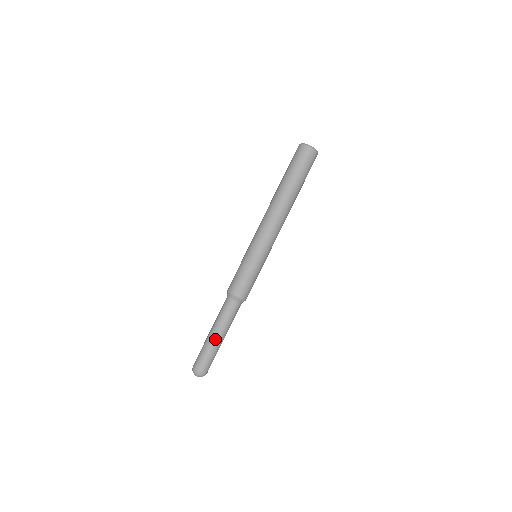
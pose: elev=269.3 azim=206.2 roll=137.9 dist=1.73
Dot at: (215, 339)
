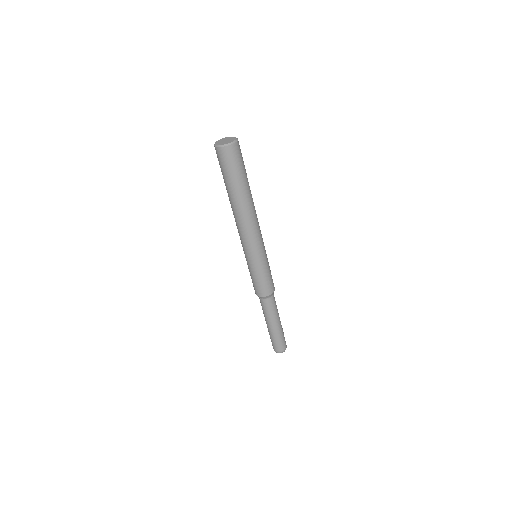
Dot at: (272, 329)
